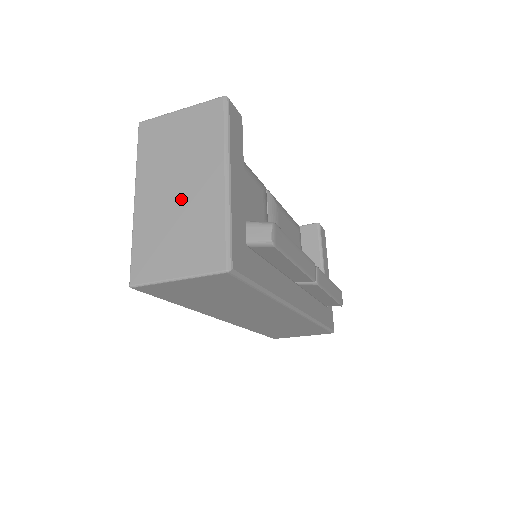
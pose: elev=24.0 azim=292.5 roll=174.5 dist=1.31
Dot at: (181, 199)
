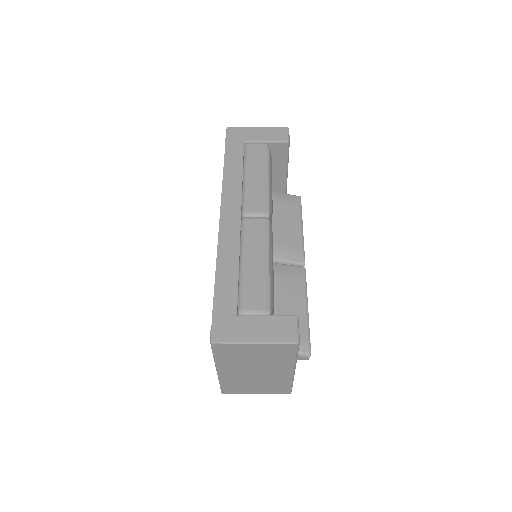
Dot at: (258, 376)
